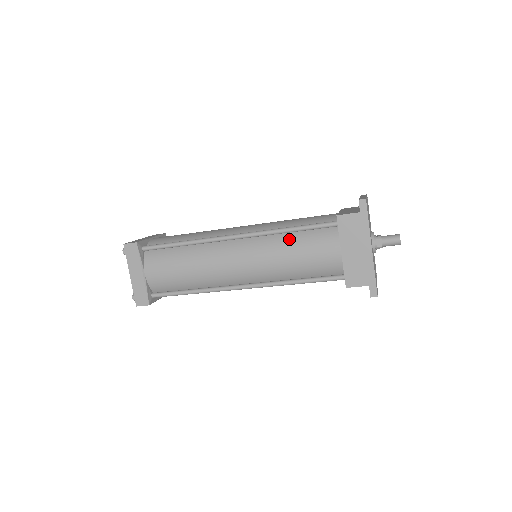
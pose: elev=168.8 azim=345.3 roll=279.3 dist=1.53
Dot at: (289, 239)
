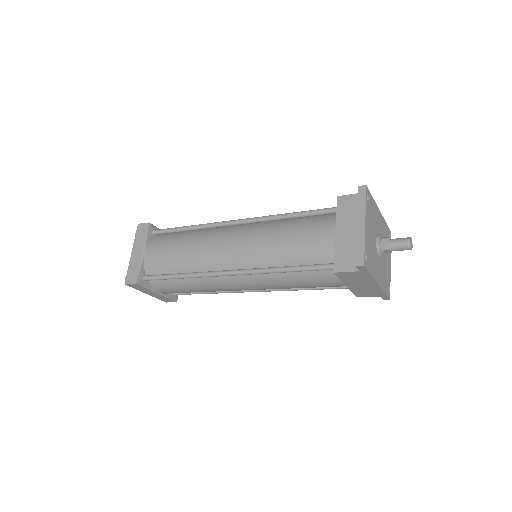
Dot at: (287, 276)
